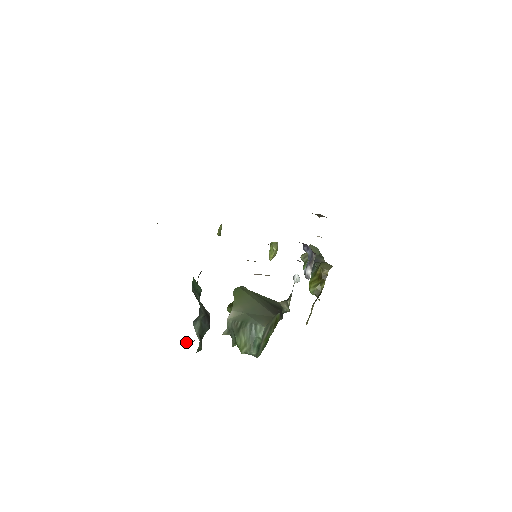
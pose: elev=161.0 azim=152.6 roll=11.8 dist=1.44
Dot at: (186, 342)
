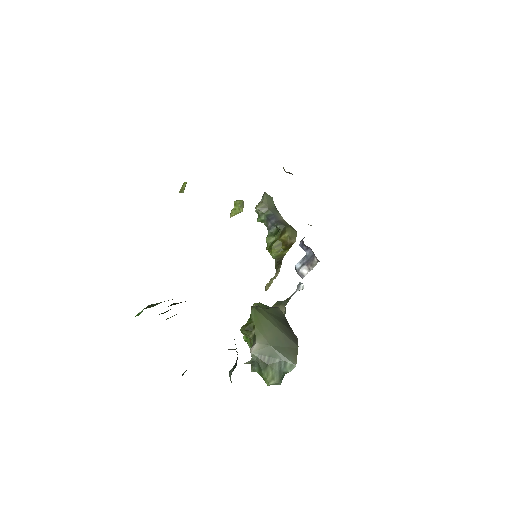
Dot at: occluded
